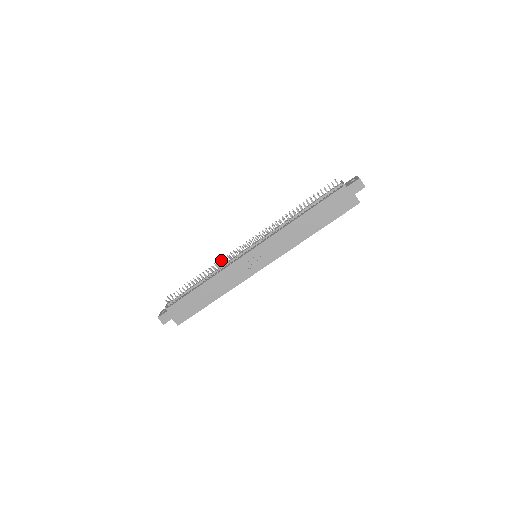
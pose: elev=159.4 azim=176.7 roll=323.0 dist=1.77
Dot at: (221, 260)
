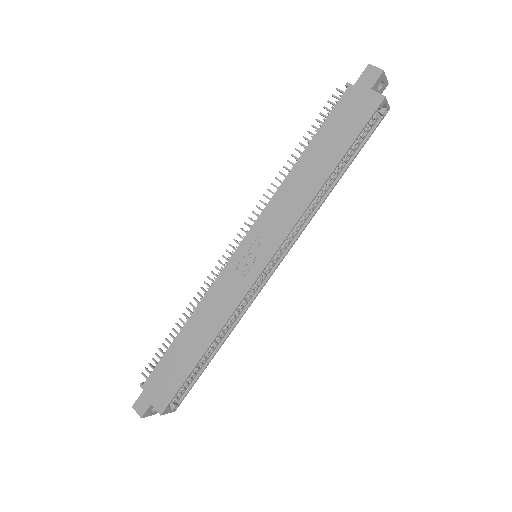
Dot at: (211, 284)
